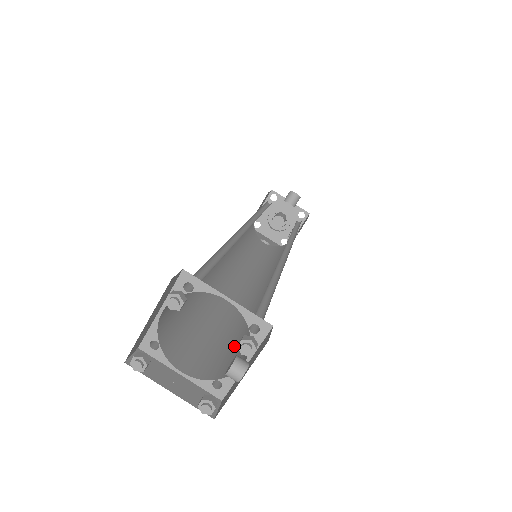
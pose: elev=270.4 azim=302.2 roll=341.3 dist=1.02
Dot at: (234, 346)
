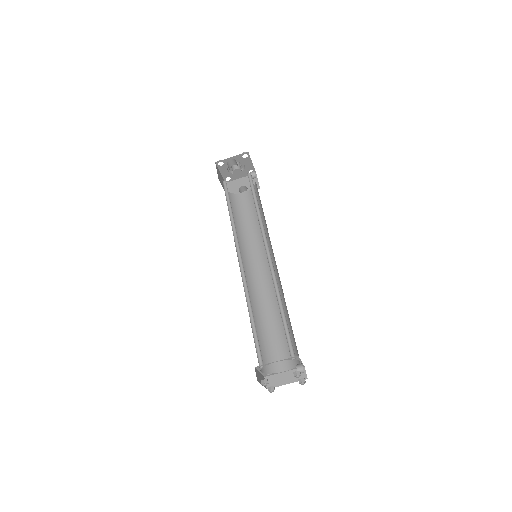
Dot at: occluded
